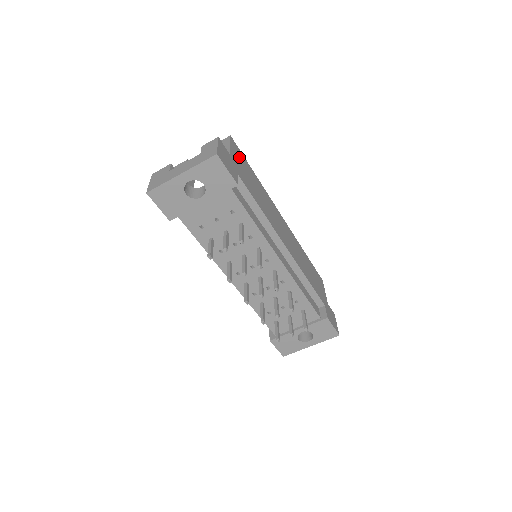
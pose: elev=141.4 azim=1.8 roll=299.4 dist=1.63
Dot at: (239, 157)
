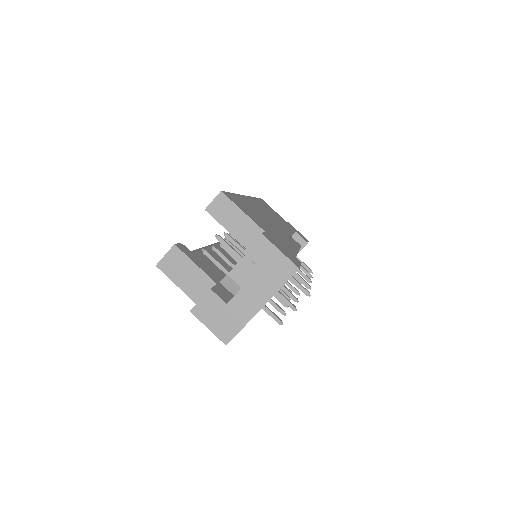
Dot at: (243, 208)
